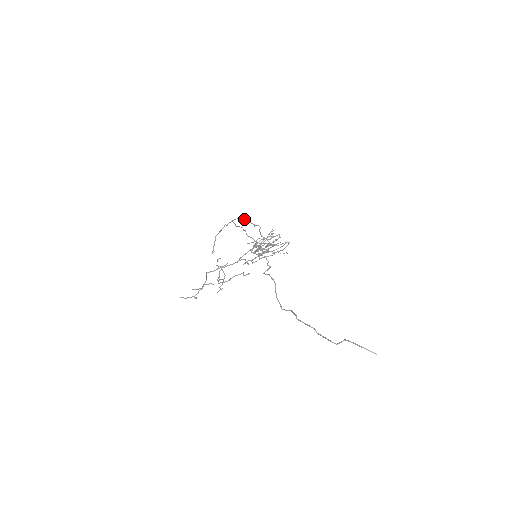
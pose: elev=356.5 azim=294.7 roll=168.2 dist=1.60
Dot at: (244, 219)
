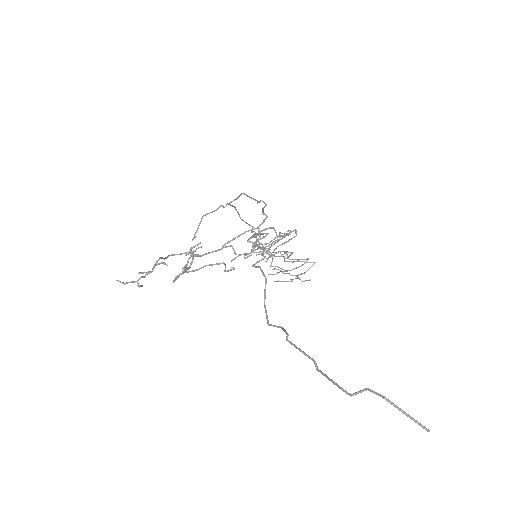
Dot at: (246, 195)
